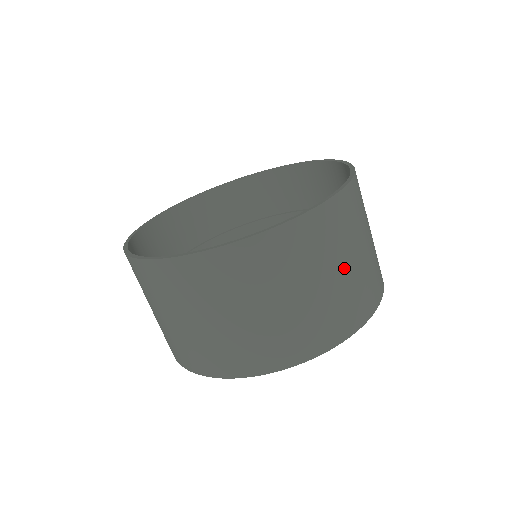
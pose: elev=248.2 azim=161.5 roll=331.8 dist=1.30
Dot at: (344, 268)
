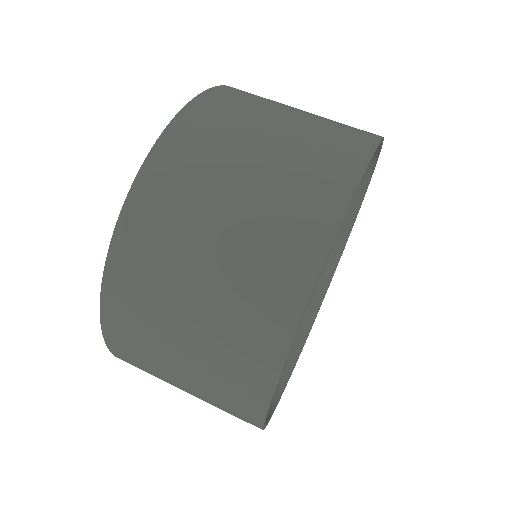
Dot at: occluded
